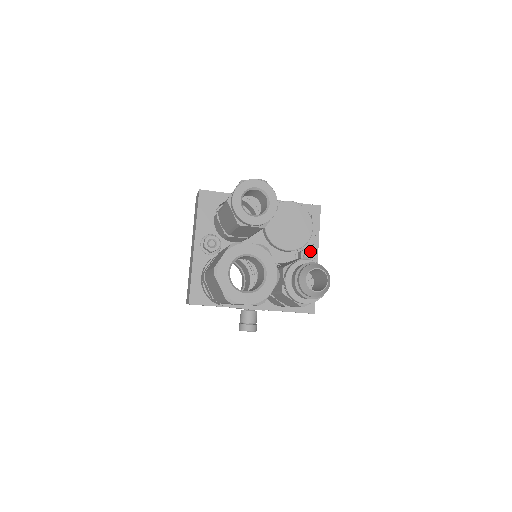
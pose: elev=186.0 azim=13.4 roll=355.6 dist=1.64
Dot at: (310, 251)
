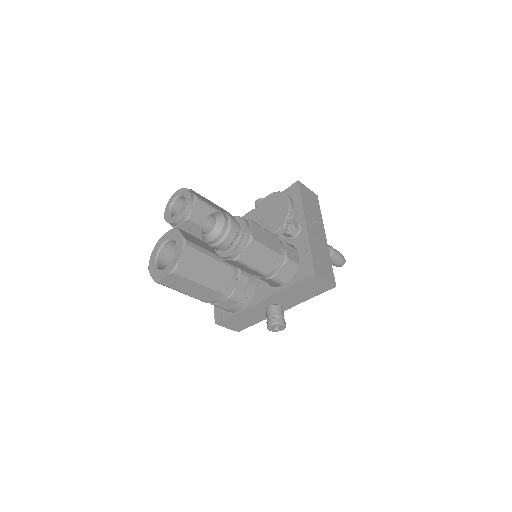
Dot at: (288, 221)
